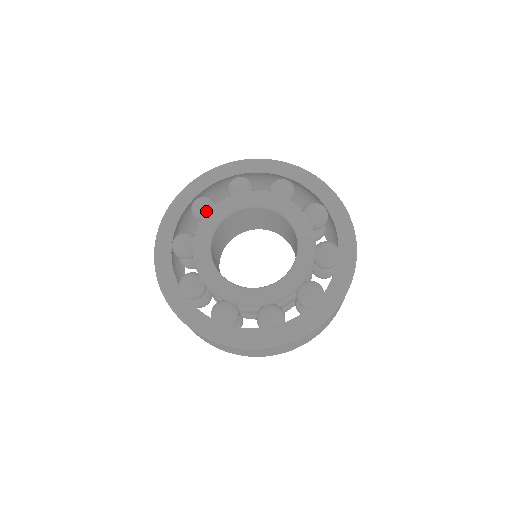
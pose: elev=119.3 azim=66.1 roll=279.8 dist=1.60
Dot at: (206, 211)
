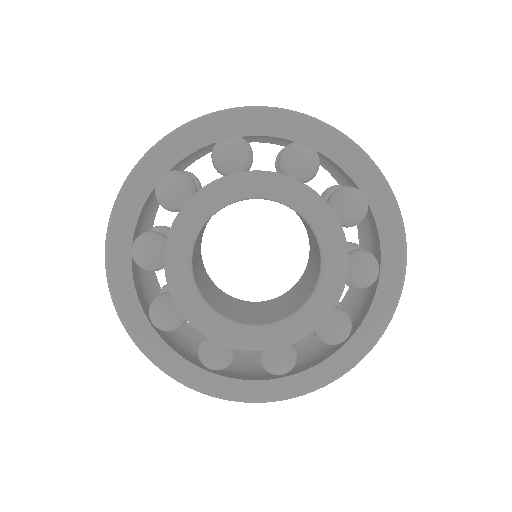
Dot at: (160, 259)
